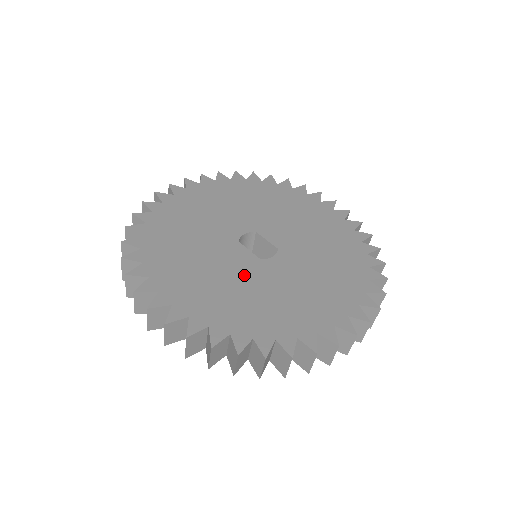
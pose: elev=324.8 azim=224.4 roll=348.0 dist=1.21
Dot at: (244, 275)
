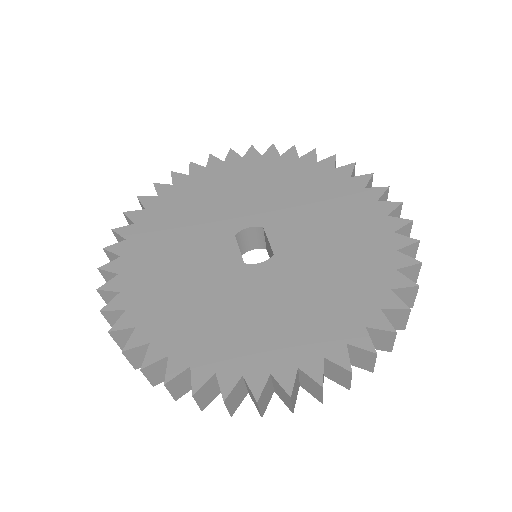
Dot at: (212, 278)
